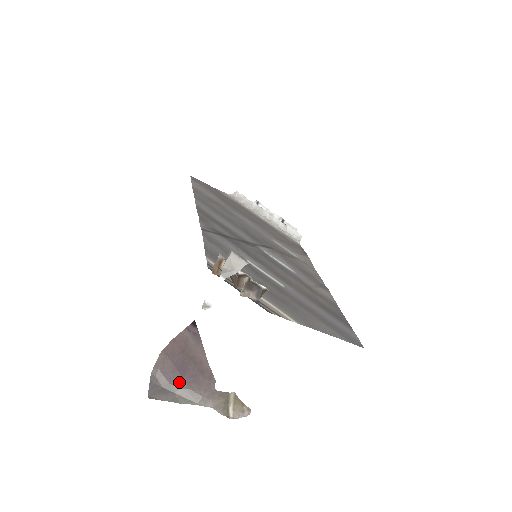
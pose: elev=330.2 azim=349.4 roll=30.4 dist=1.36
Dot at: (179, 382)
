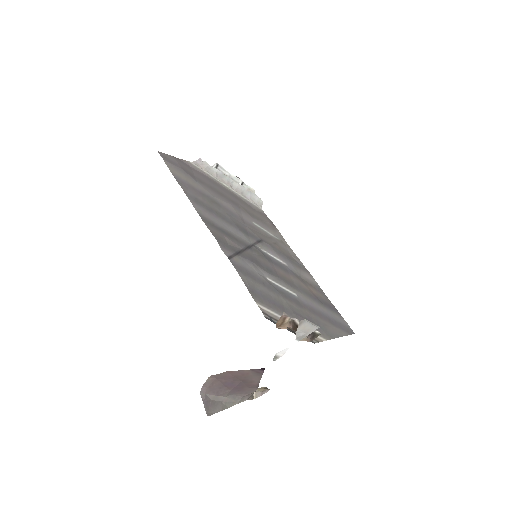
Dot at: (225, 393)
